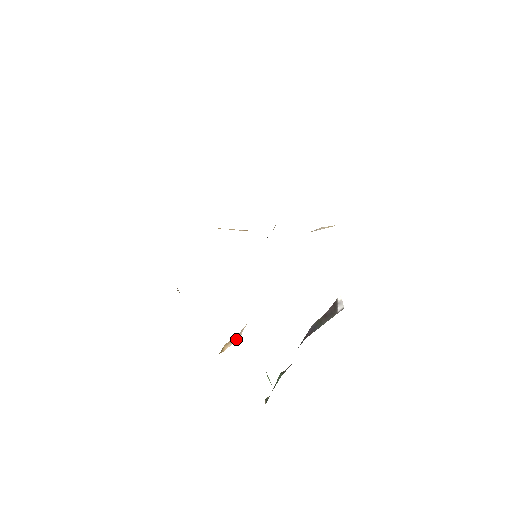
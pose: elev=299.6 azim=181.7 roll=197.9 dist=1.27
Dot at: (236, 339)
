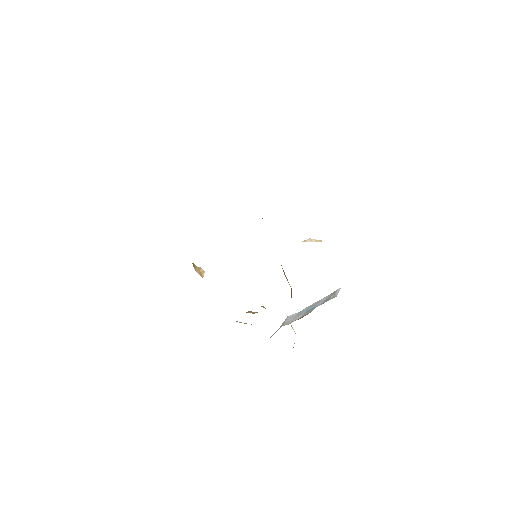
Dot at: occluded
